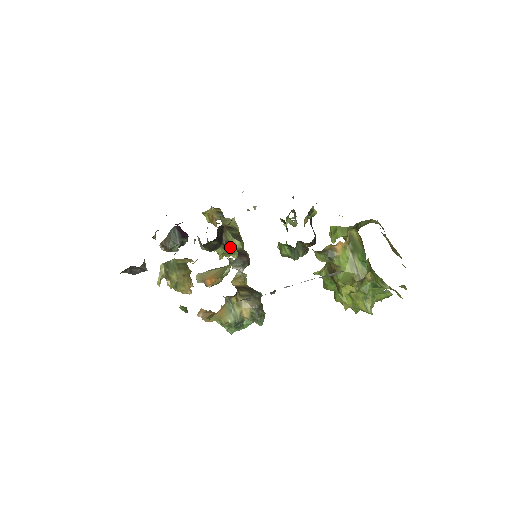
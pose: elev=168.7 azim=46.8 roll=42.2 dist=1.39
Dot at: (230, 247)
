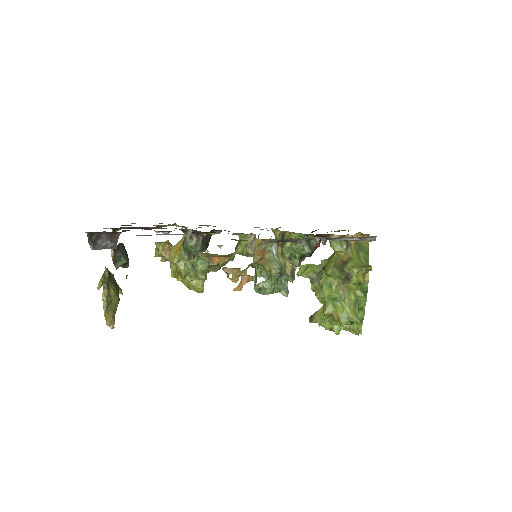
Dot at: occluded
